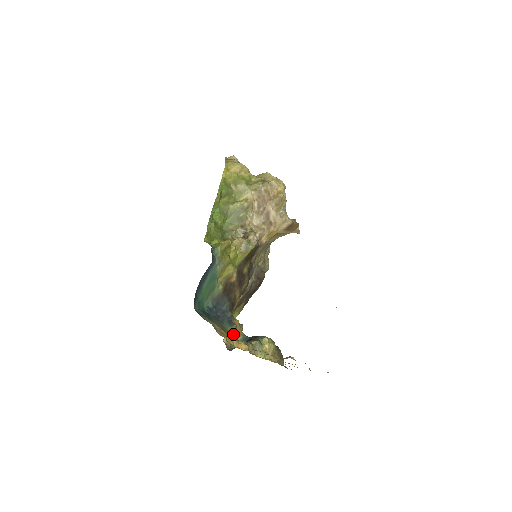
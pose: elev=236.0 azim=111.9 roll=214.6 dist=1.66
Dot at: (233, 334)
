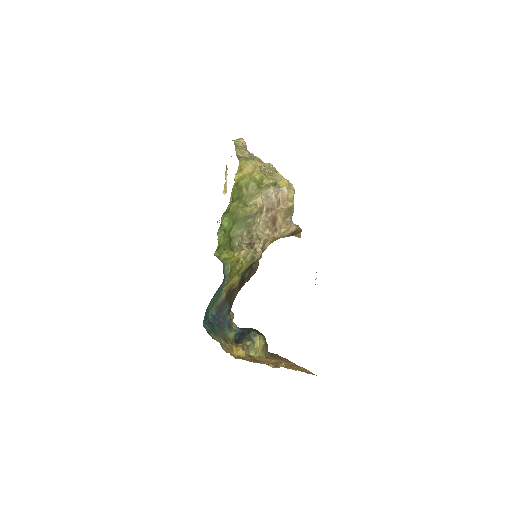
Dot at: (233, 340)
